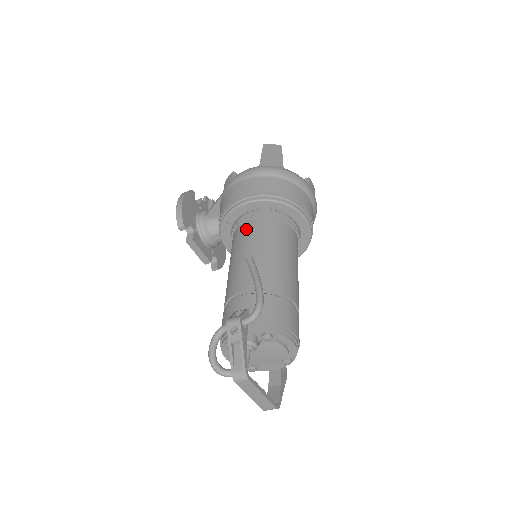
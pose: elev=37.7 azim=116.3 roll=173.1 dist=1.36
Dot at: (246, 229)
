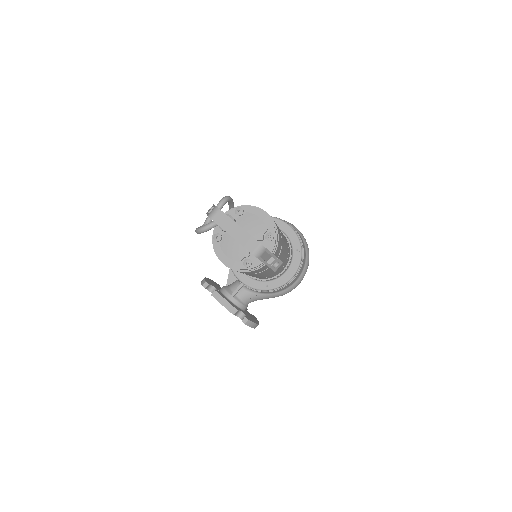
Dot at: occluded
